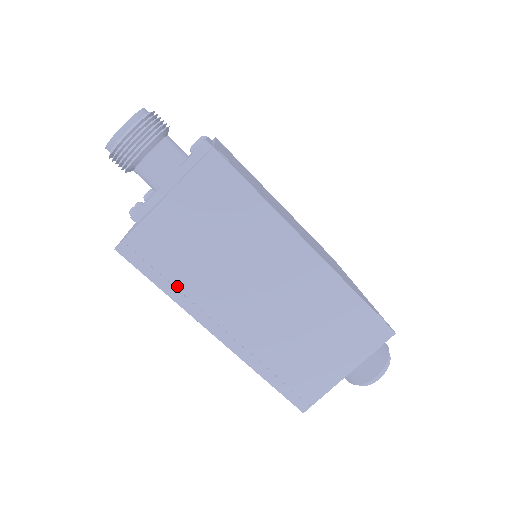
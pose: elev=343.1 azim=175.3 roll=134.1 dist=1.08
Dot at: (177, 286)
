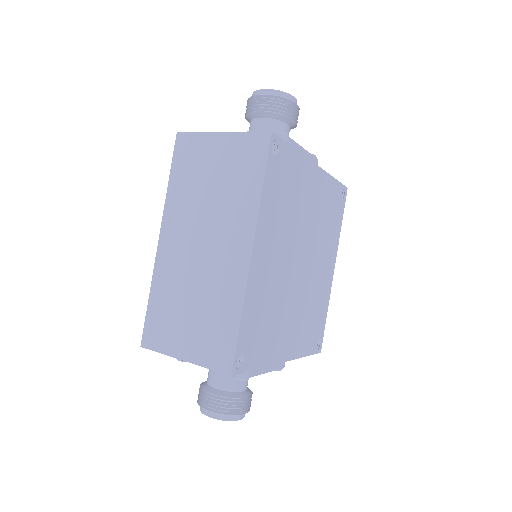
Dot at: (176, 186)
